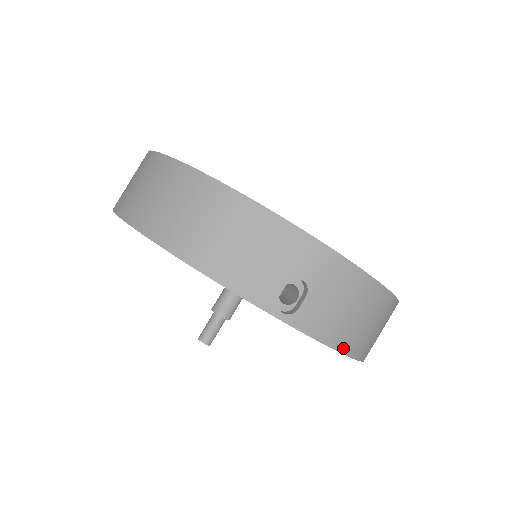
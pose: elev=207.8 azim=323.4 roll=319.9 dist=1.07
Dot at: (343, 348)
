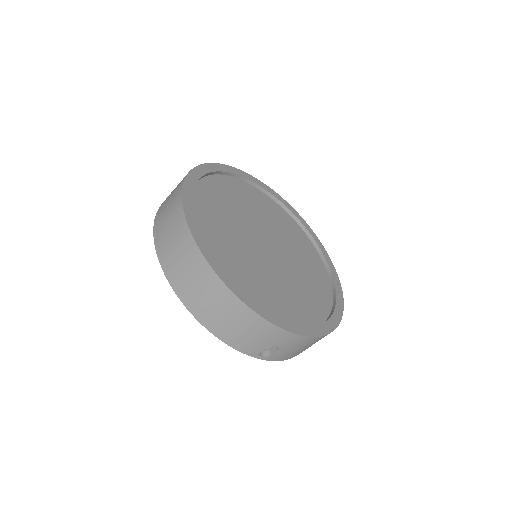
Dot at: occluded
